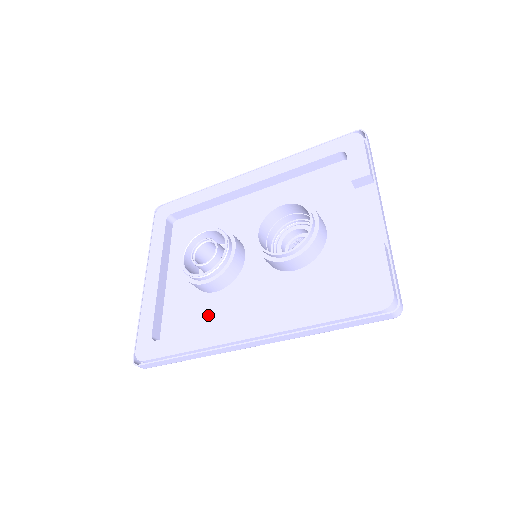
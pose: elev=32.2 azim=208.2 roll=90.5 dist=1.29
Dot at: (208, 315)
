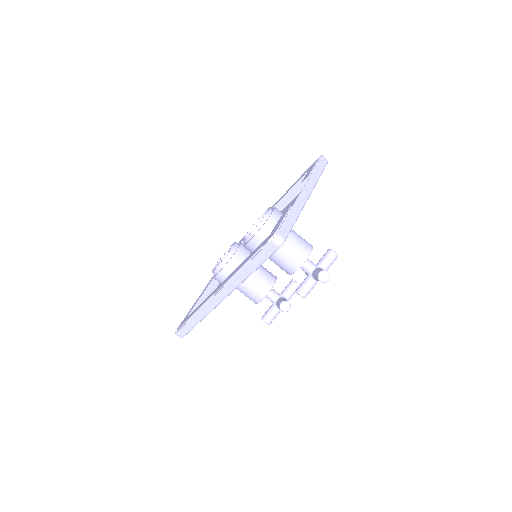
Dot at: occluded
